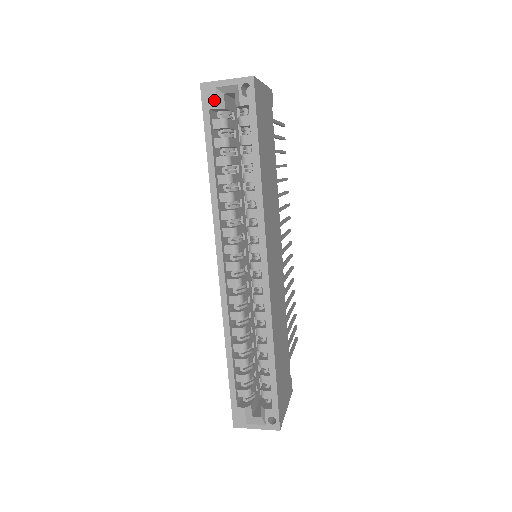
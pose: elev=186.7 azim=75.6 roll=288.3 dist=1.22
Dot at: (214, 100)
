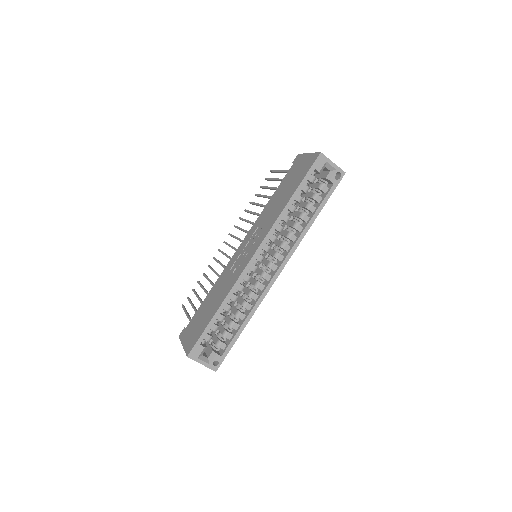
Dot at: (321, 167)
